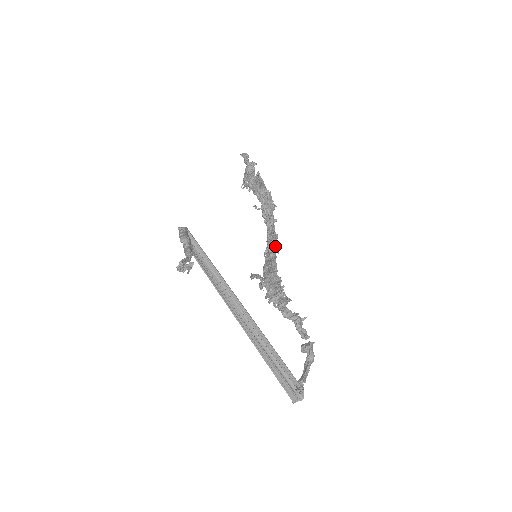
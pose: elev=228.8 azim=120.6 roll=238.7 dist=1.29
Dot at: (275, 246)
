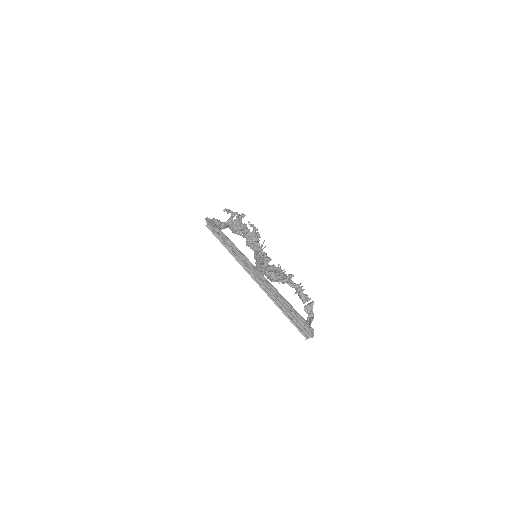
Dot at: occluded
